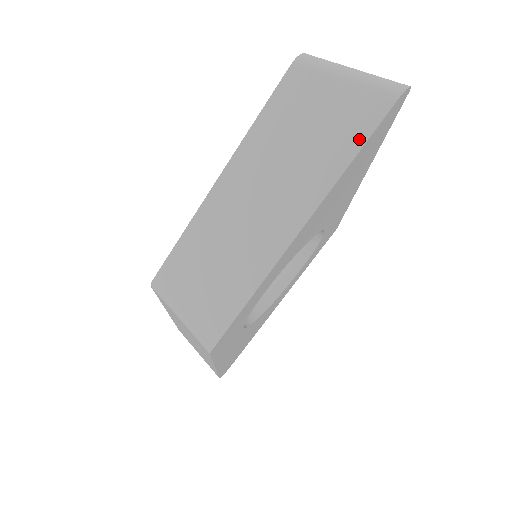
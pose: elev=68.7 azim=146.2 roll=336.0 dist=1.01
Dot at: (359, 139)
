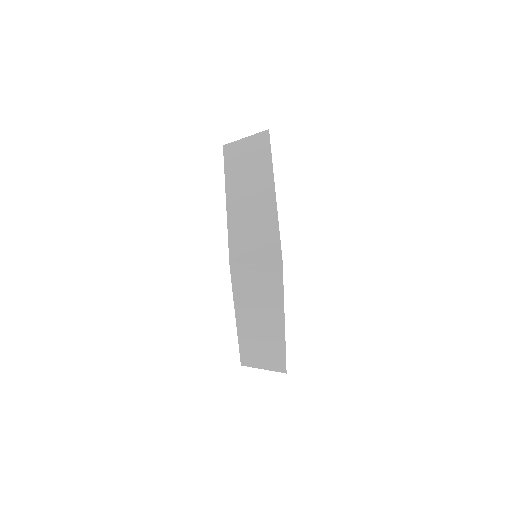
Dot at: (268, 149)
